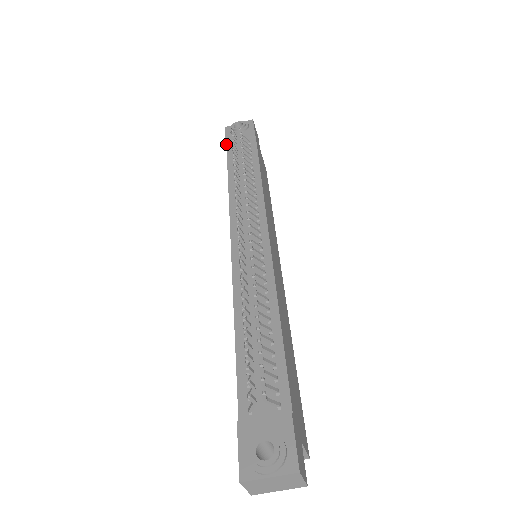
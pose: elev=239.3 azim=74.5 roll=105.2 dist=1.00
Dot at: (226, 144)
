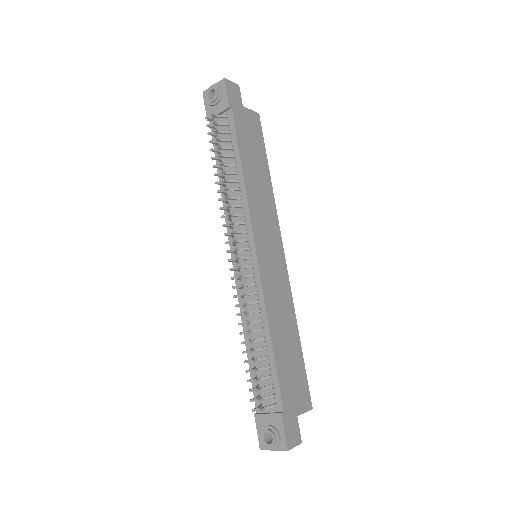
Dot at: (208, 120)
